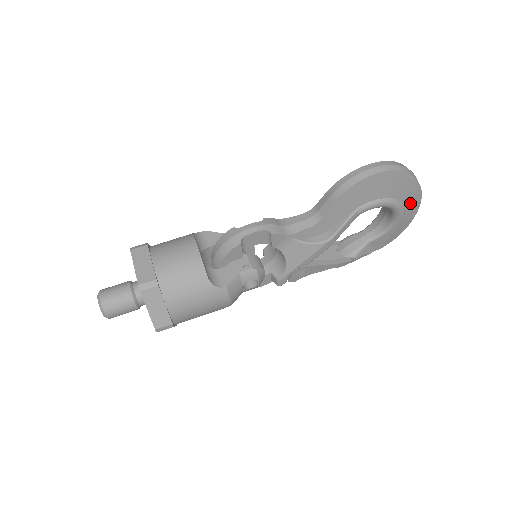
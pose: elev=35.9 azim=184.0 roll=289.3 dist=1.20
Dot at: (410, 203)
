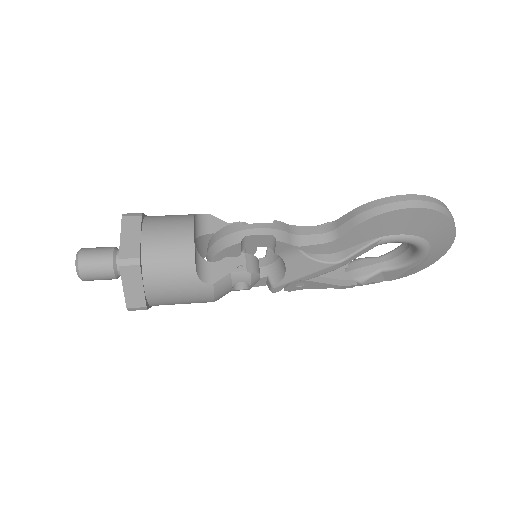
Dot at: (439, 245)
